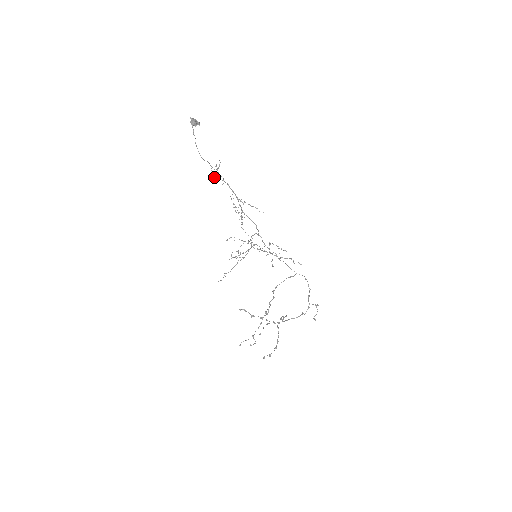
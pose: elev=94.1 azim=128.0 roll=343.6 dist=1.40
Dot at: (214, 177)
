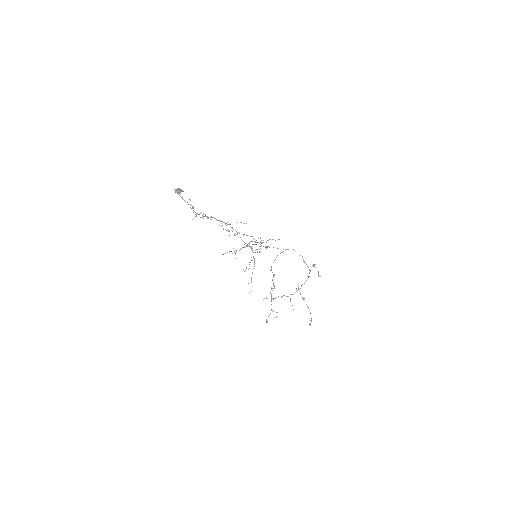
Dot at: (195, 216)
